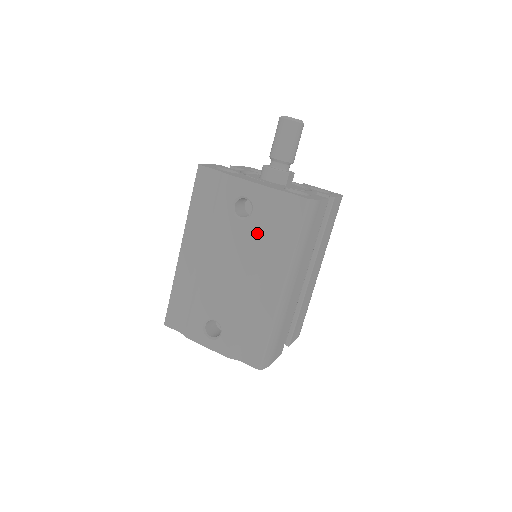
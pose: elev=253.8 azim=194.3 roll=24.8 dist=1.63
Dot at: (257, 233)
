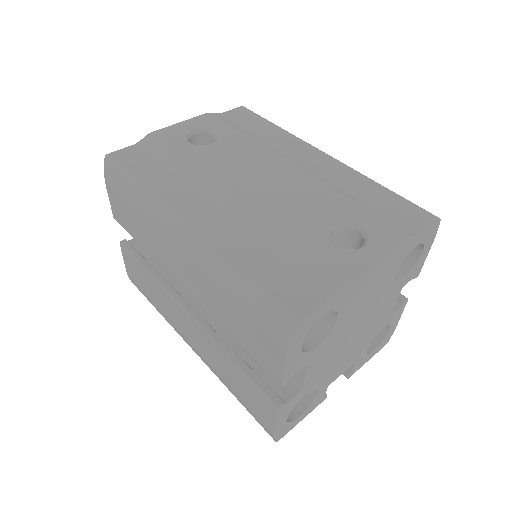
Dot at: (242, 138)
